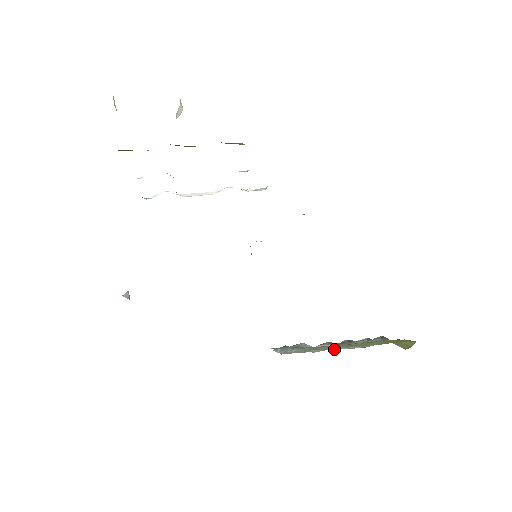
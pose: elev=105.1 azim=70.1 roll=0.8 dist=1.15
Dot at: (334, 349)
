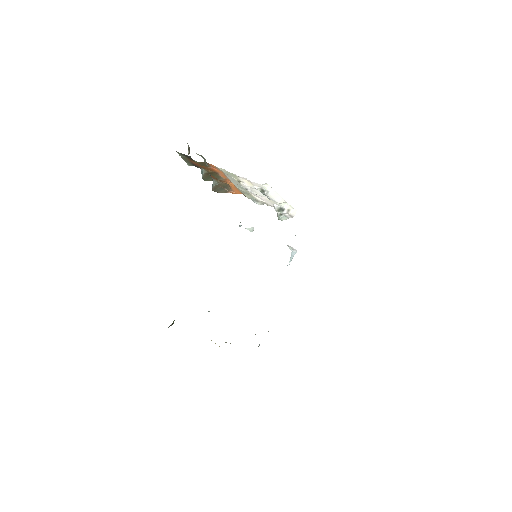
Dot at: occluded
